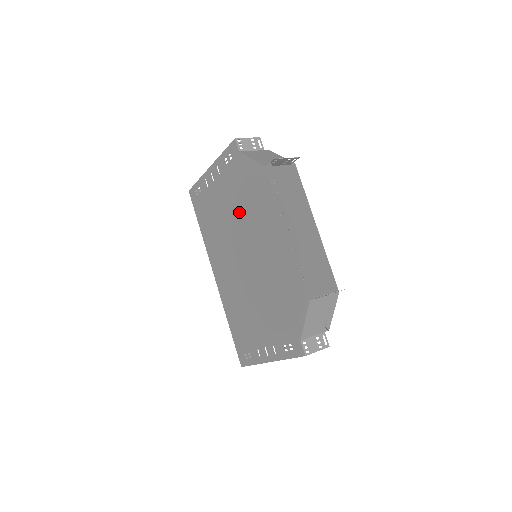
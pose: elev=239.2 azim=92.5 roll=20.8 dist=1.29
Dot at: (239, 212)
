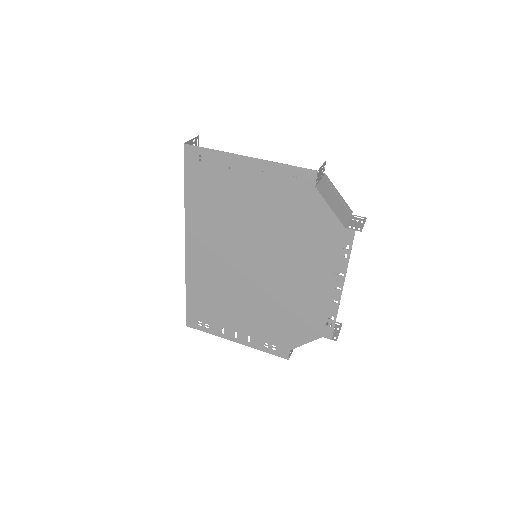
Dot at: (274, 230)
